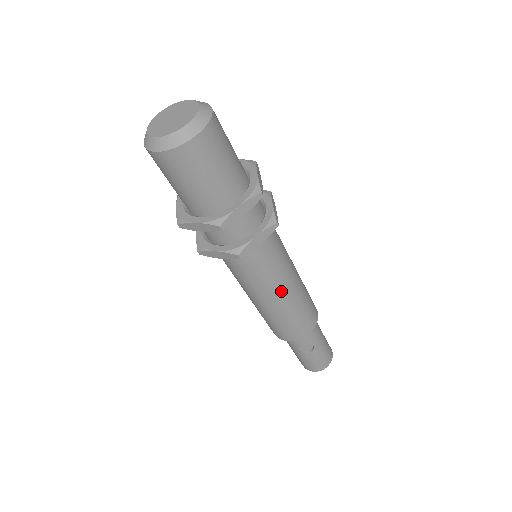
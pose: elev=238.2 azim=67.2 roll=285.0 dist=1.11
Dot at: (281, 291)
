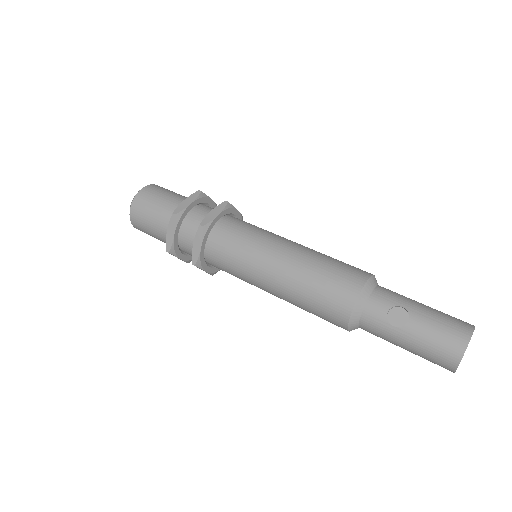
Dot at: (279, 250)
